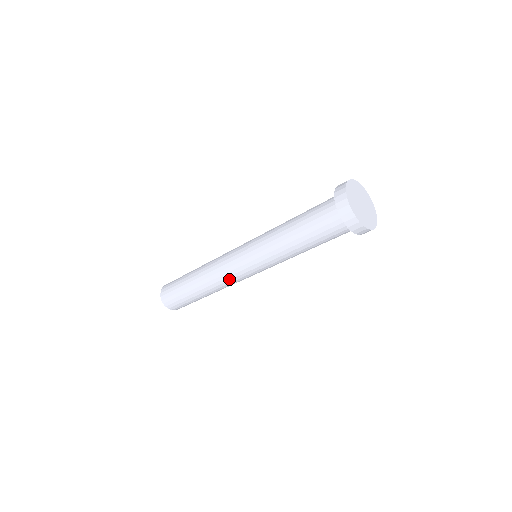
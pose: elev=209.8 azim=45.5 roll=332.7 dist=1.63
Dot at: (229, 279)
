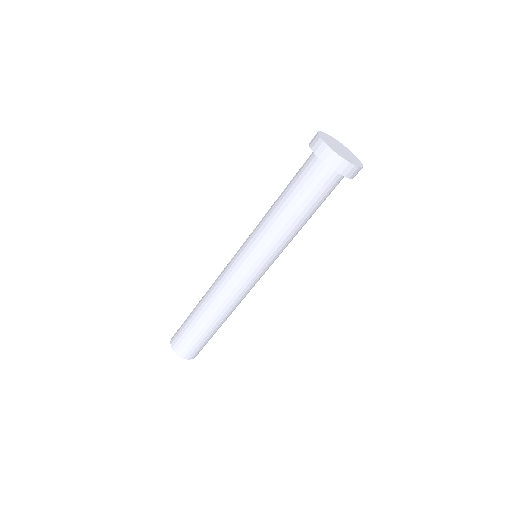
Dot at: (236, 291)
